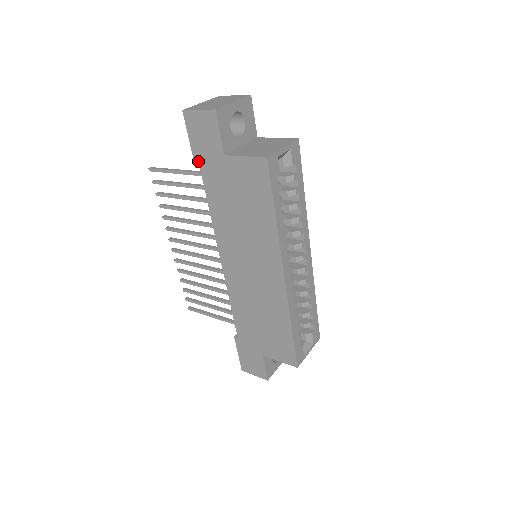
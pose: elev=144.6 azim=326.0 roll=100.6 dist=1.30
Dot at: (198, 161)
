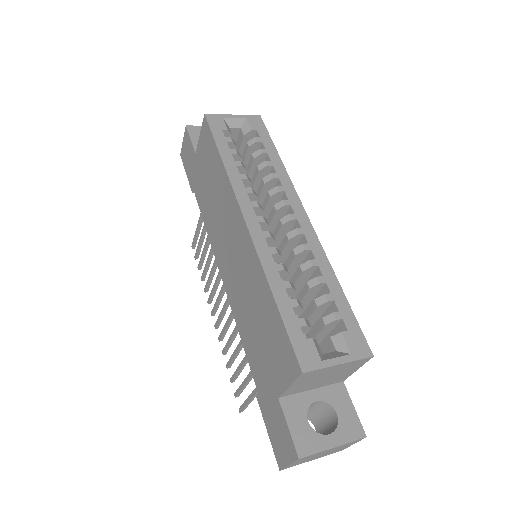
Dot at: (191, 184)
